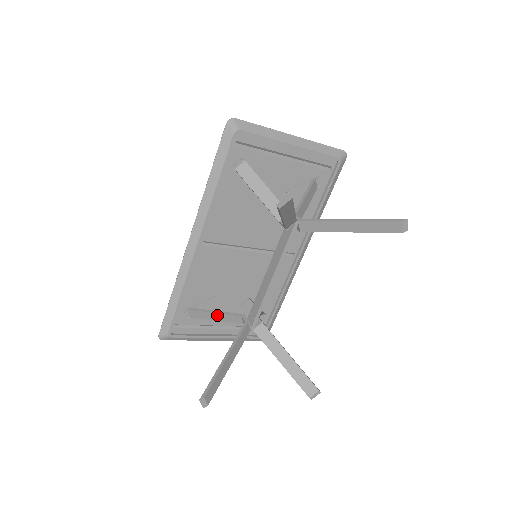
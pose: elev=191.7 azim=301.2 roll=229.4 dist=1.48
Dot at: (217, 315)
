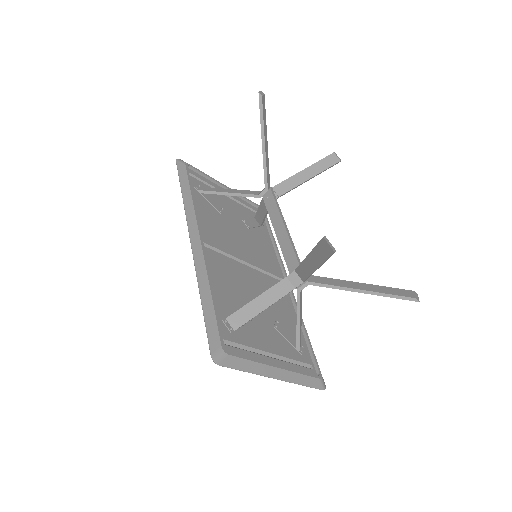
Dot at: (262, 298)
